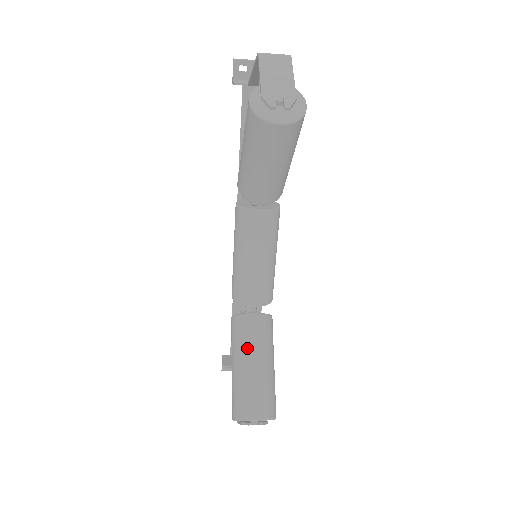
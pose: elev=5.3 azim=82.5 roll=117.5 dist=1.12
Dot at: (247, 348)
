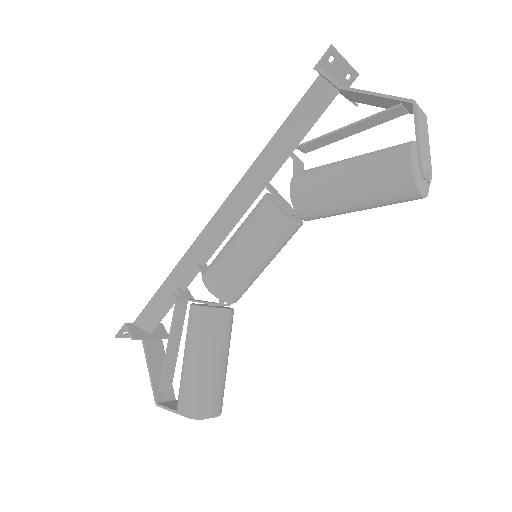
Dot at: (218, 345)
